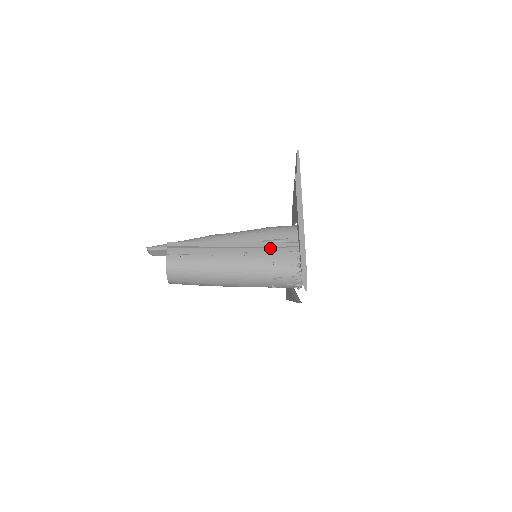
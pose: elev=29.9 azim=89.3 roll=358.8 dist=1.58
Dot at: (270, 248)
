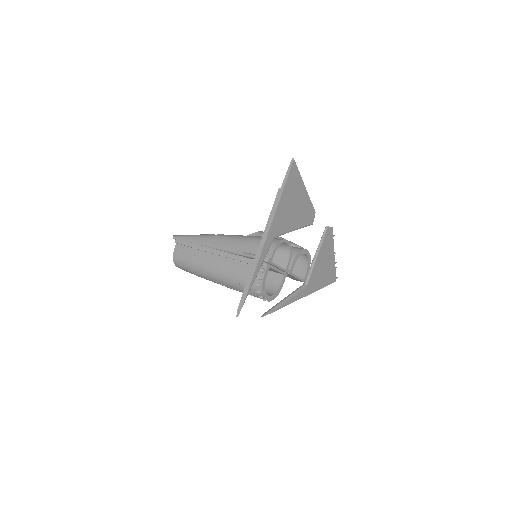
Dot at: (241, 262)
